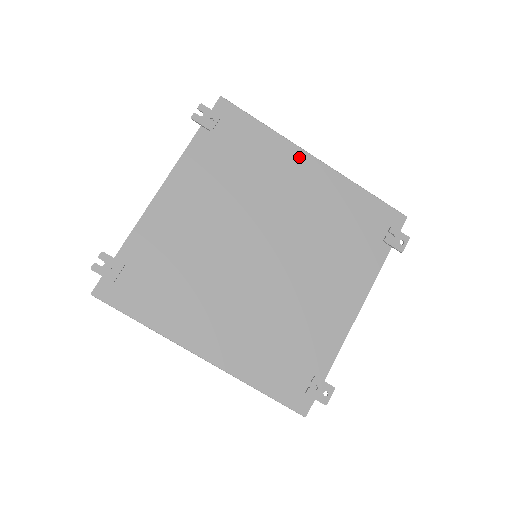
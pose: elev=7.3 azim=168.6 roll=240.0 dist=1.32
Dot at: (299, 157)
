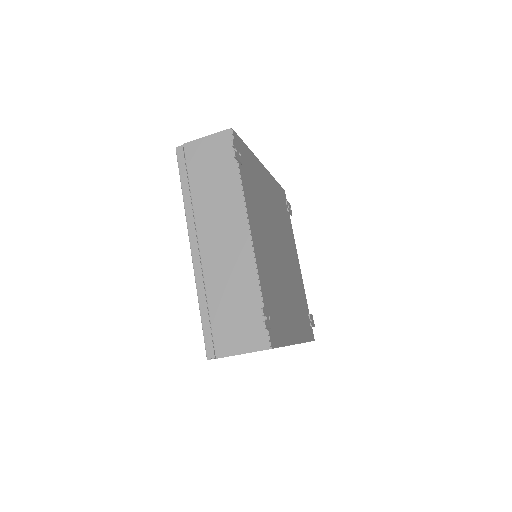
Dot at: (261, 168)
